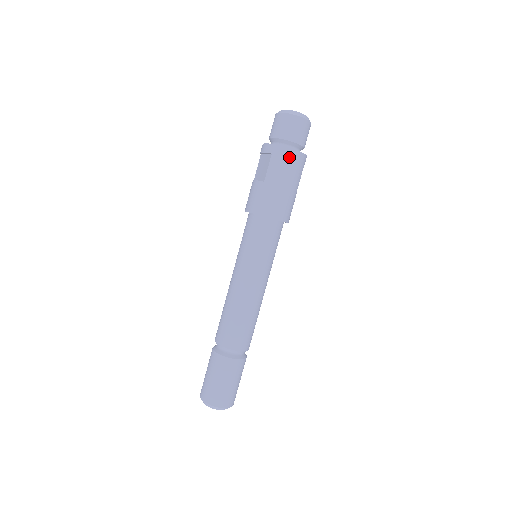
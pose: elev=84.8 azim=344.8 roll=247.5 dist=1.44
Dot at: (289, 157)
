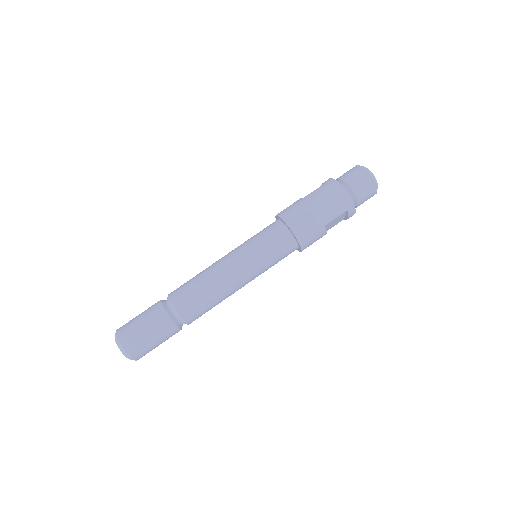
Dot at: (335, 190)
